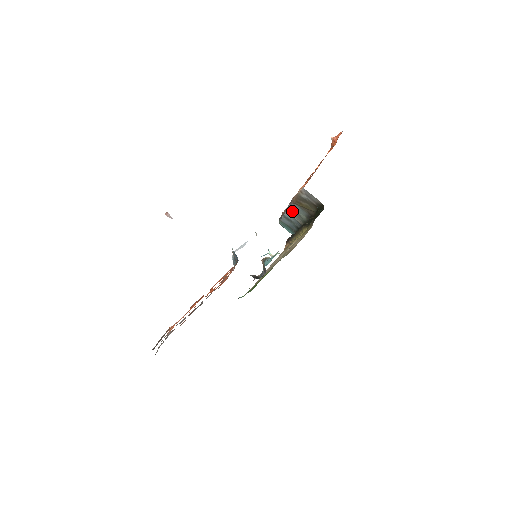
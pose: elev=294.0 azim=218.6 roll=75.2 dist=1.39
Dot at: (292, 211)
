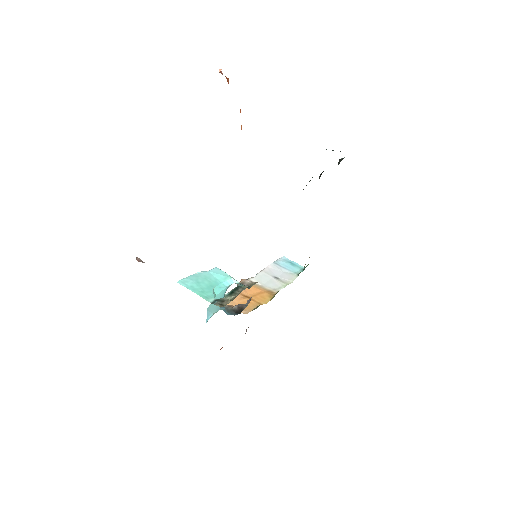
Dot at: occluded
